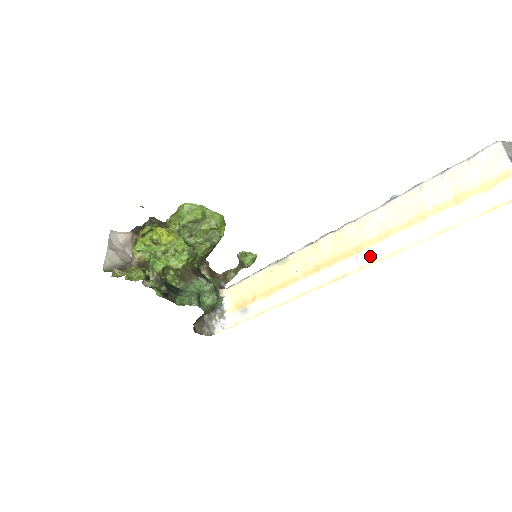
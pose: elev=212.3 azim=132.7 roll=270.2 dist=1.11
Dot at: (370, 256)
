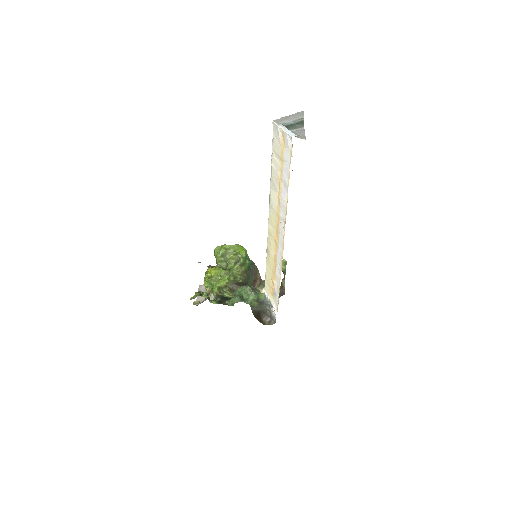
Dot at: (283, 217)
